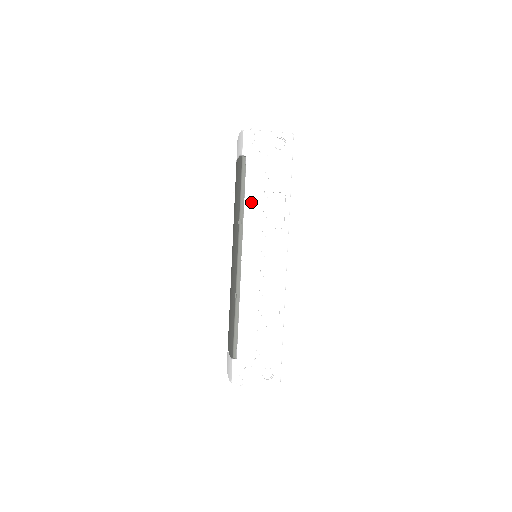
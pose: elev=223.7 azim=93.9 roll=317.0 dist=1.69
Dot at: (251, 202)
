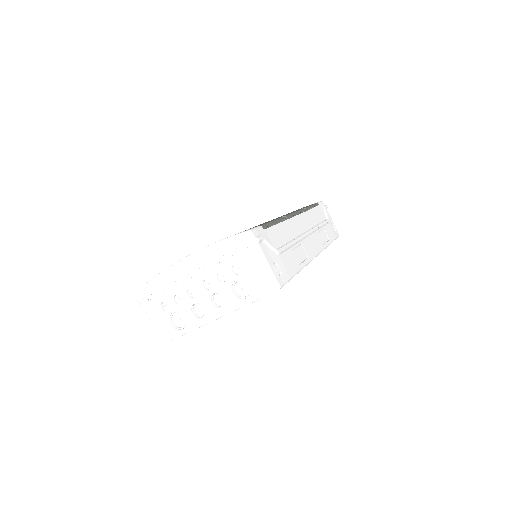
Dot at: (314, 214)
